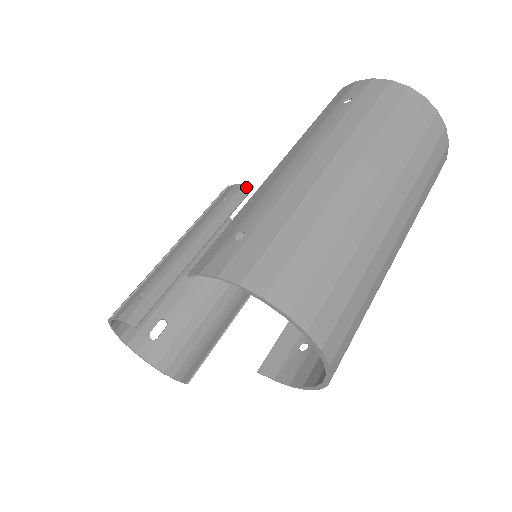
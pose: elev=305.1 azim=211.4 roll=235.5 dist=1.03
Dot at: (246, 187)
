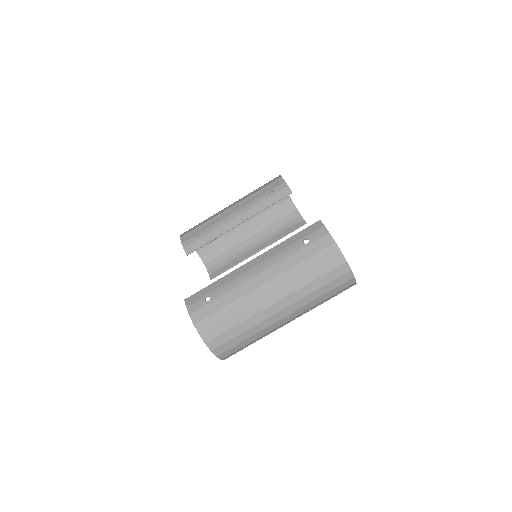
Dot at: (287, 190)
